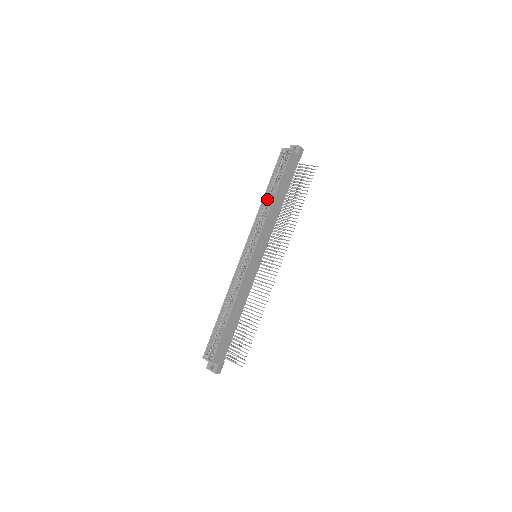
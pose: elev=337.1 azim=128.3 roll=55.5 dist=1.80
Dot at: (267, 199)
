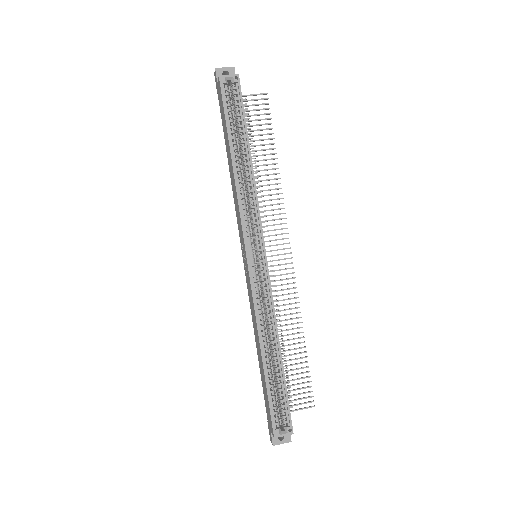
Dot at: (239, 165)
